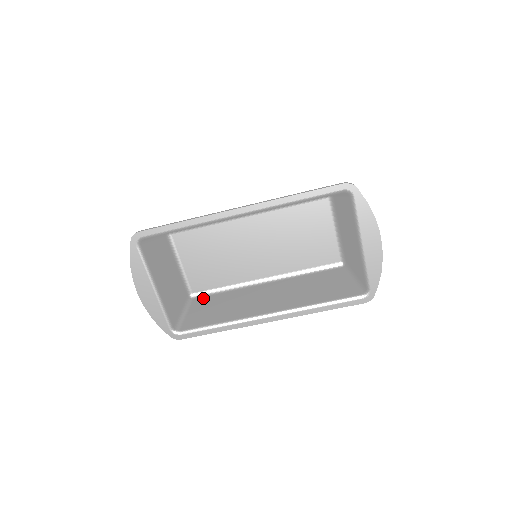
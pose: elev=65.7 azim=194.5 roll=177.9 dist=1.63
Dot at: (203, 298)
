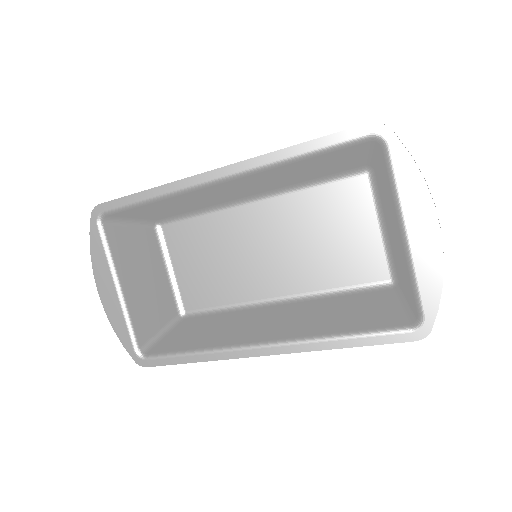
Dot at: (195, 319)
